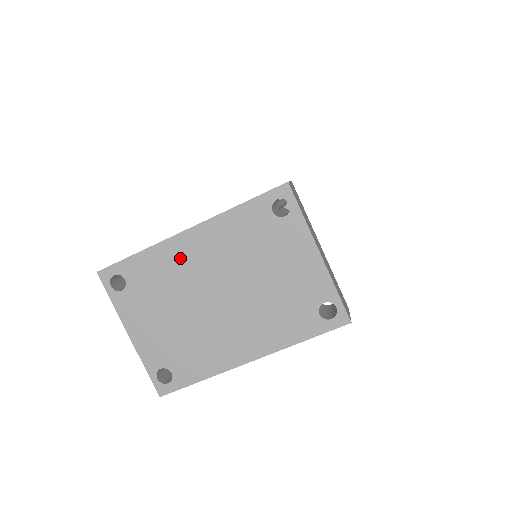
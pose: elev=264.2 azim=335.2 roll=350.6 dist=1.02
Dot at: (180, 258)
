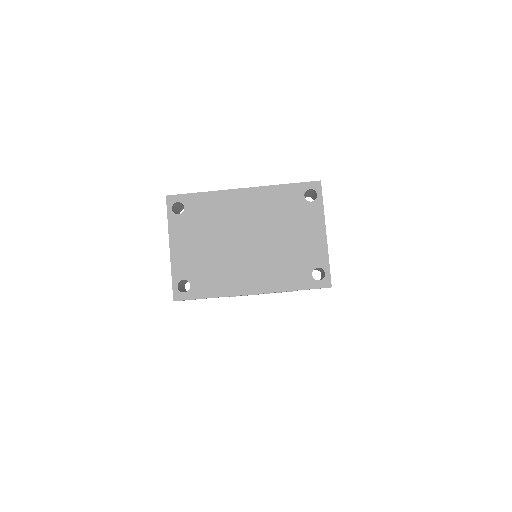
Dot at: (230, 206)
